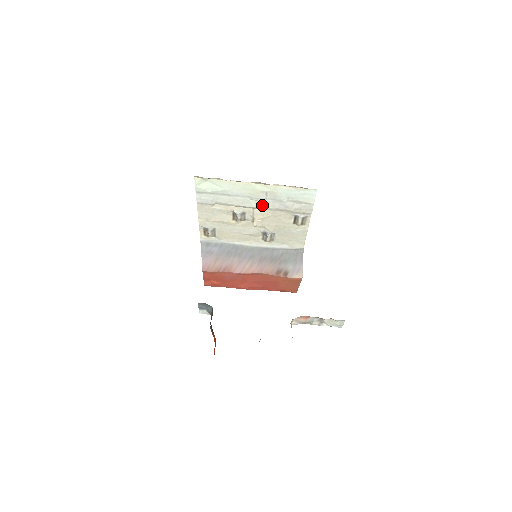
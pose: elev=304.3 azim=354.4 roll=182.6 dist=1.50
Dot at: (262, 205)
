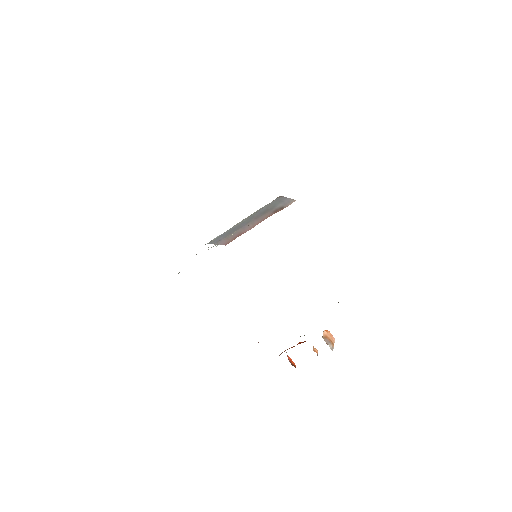
Dot at: occluded
